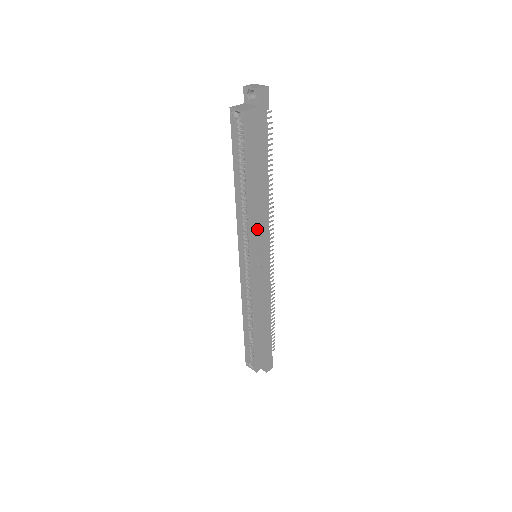
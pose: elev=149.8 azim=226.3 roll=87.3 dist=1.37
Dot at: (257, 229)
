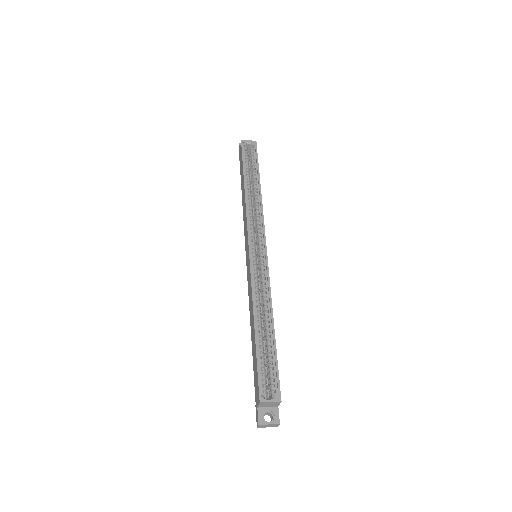
Dot at: occluded
